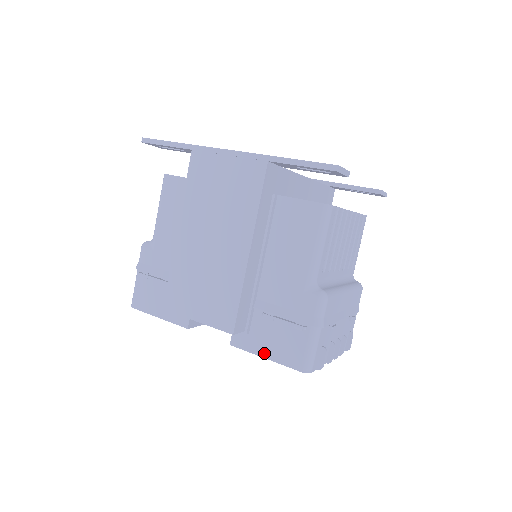
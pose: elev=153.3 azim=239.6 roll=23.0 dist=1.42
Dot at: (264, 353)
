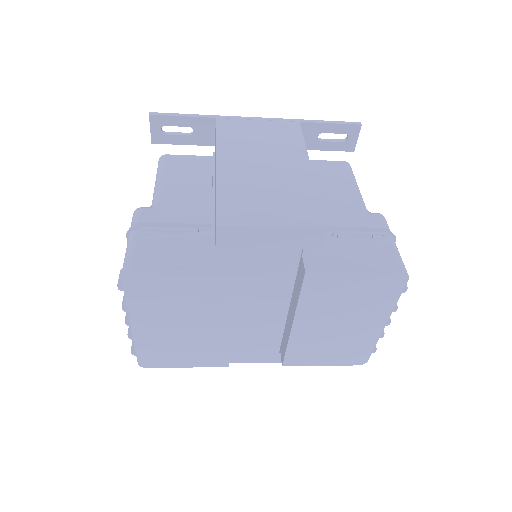
Dot at: (352, 268)
